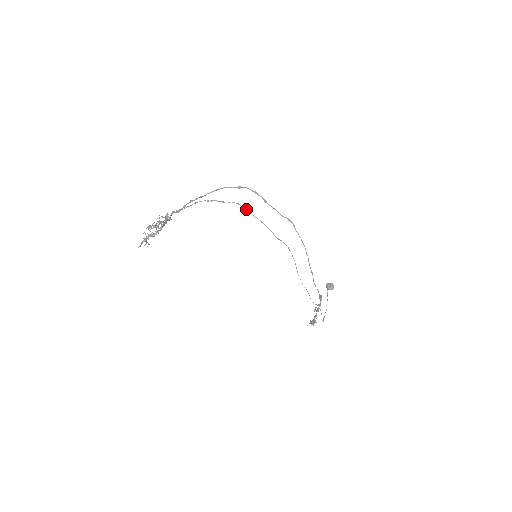
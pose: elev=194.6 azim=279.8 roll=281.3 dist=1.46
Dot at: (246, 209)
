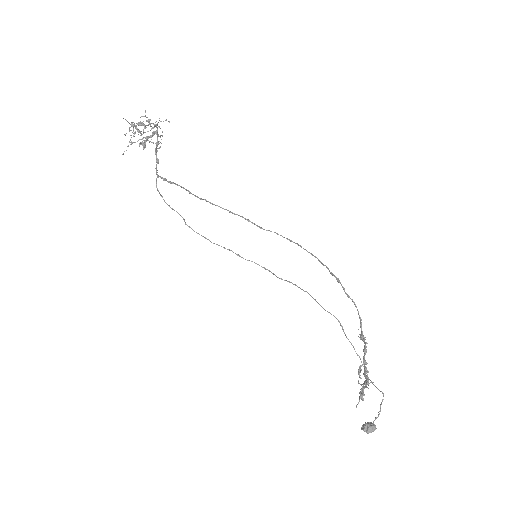
Dot at: occluded
